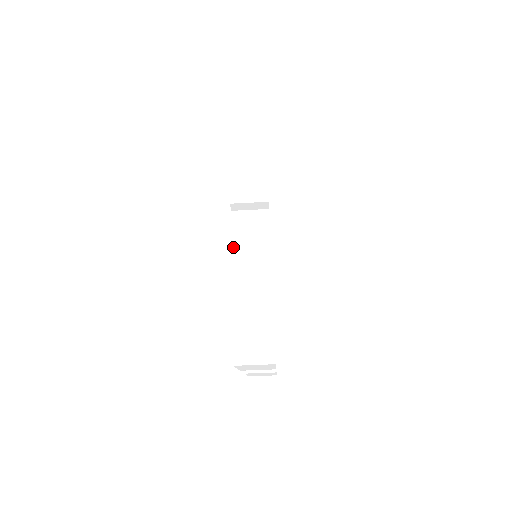
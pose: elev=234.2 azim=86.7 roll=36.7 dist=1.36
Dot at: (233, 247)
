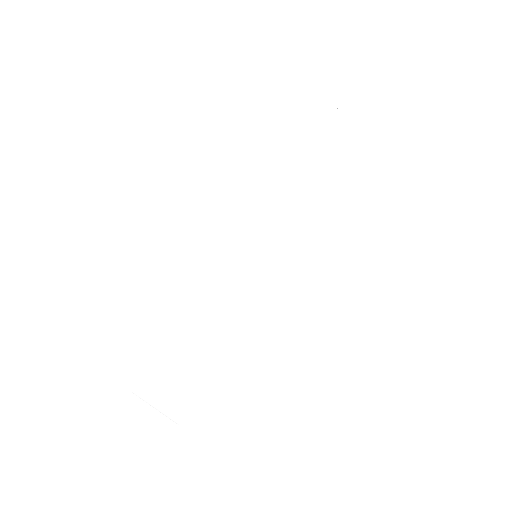
Dot at: occluded
